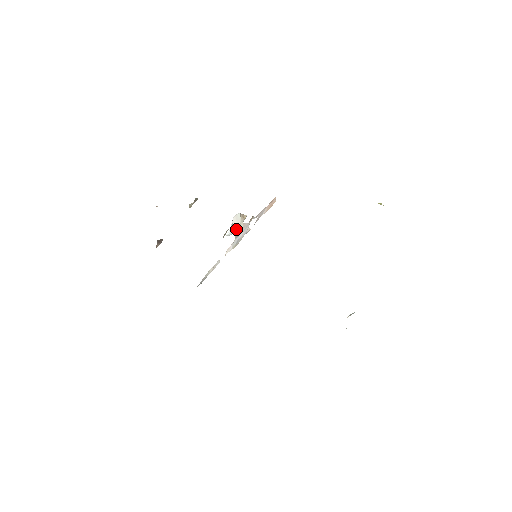
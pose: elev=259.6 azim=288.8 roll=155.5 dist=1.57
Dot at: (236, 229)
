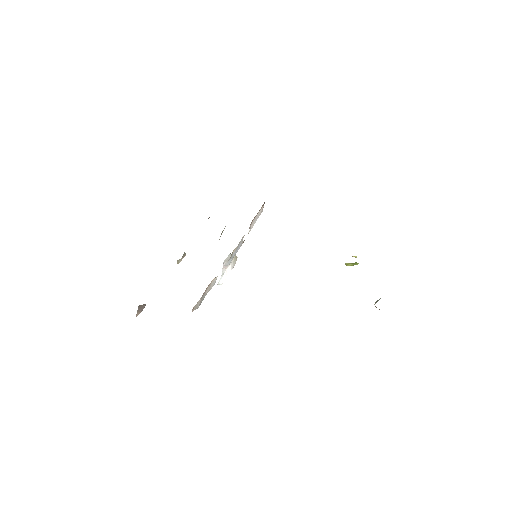
Dot at: occluded
